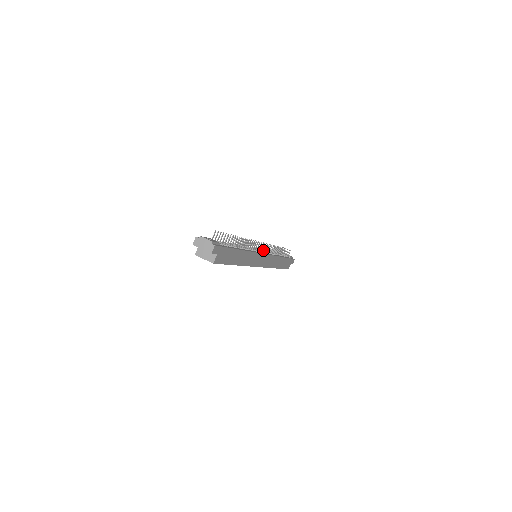
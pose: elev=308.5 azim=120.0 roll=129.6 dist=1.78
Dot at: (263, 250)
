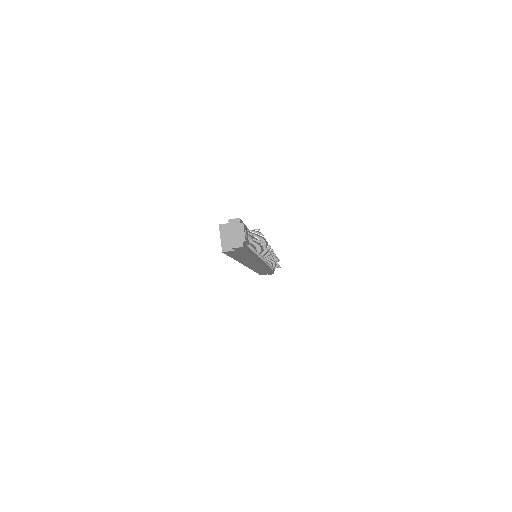
Dot at: (266, 259)
